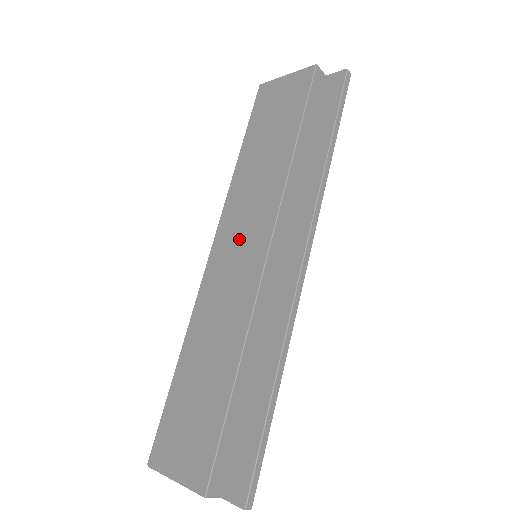
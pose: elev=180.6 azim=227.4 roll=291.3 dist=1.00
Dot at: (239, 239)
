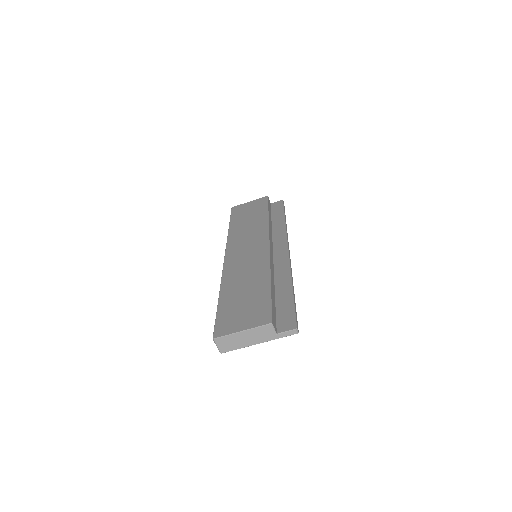
Dot at: (246, 247)
